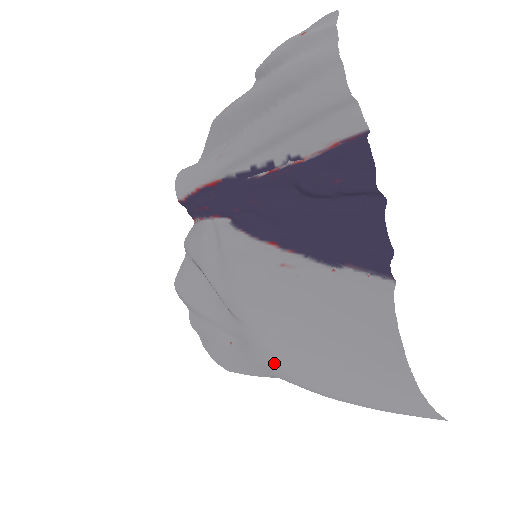
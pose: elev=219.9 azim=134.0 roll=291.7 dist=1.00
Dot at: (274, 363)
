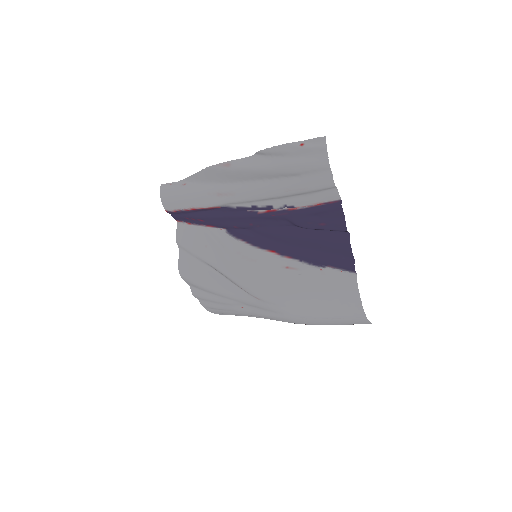
Dot at: (286, 318)
